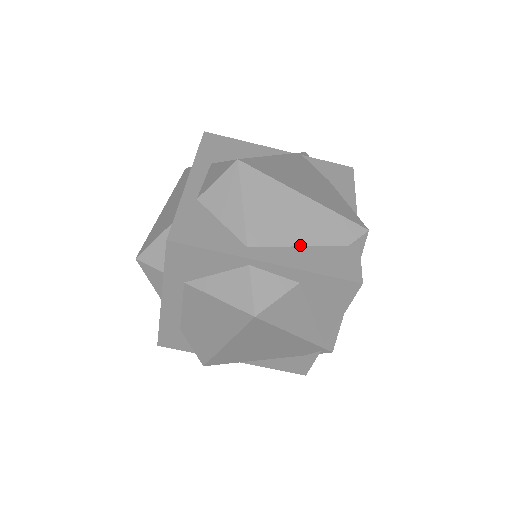
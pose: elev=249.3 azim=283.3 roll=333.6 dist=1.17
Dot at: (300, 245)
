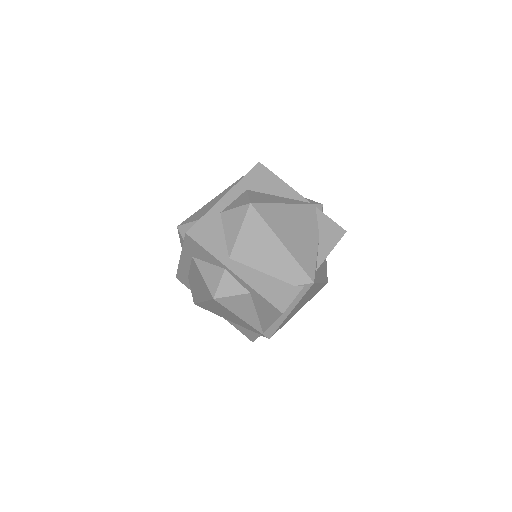
Dot at: (262, 271)
